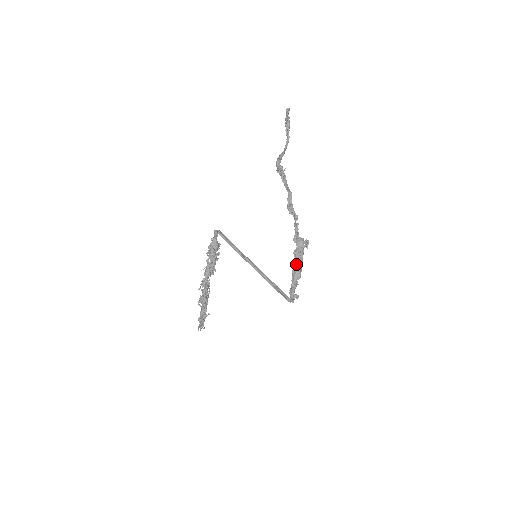
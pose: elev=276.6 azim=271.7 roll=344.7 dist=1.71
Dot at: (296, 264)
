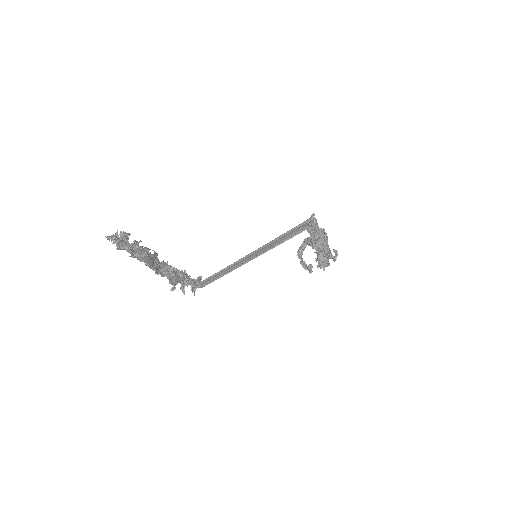
Dot at: occluded
